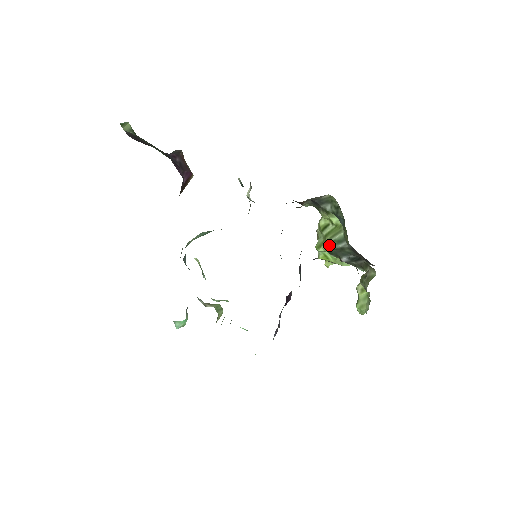
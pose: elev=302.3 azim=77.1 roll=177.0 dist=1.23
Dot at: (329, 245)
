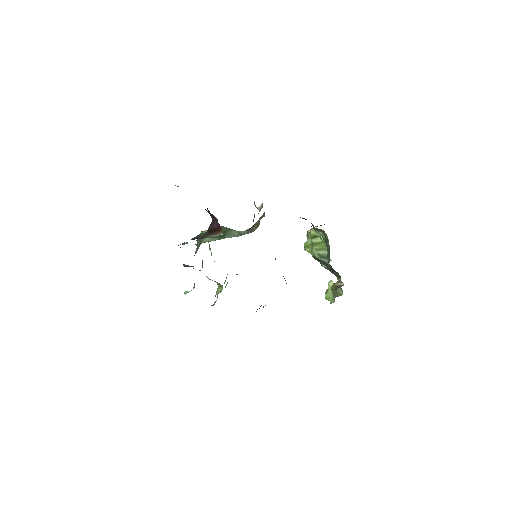
Dot at: (314, 255)
